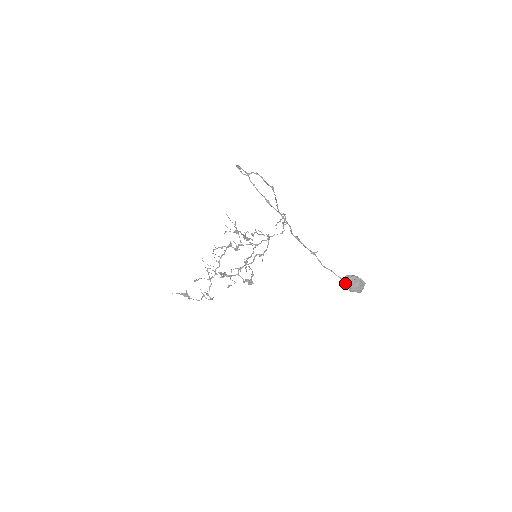
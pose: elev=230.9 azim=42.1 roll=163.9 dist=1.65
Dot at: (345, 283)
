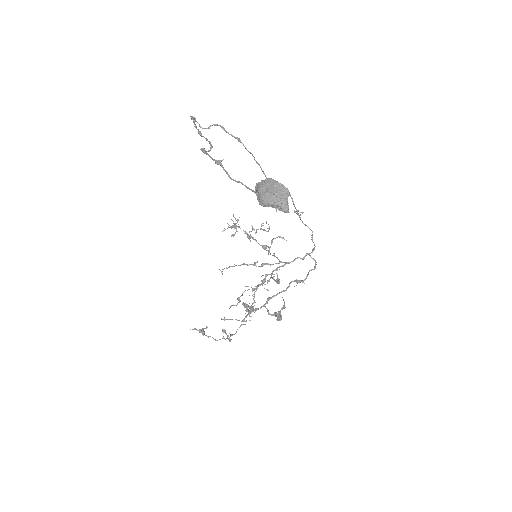
Dot at: (258, 196)
